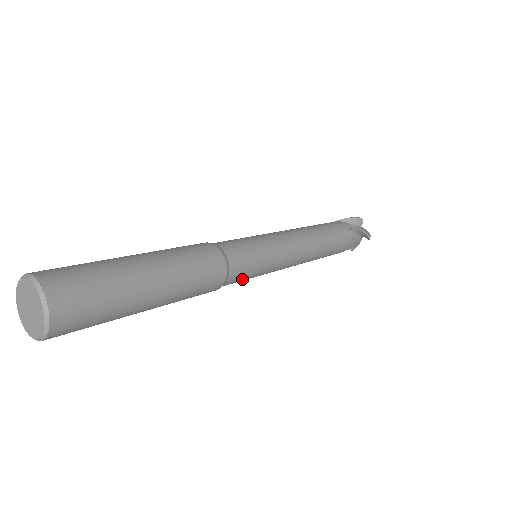
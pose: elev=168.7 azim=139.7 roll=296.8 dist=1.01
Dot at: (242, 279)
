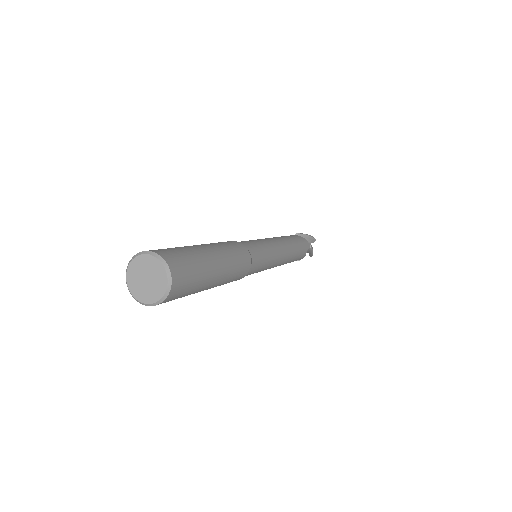
Dot at: occluded
